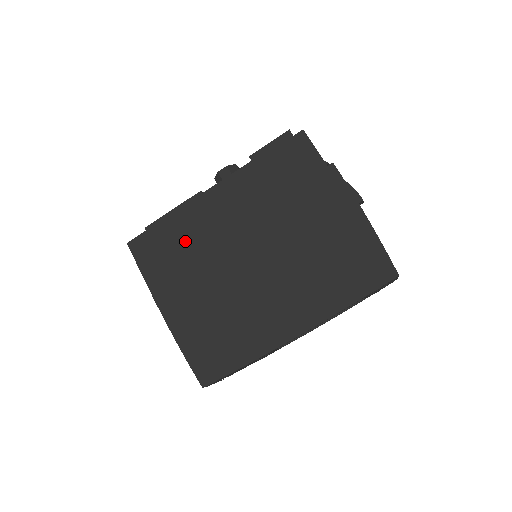
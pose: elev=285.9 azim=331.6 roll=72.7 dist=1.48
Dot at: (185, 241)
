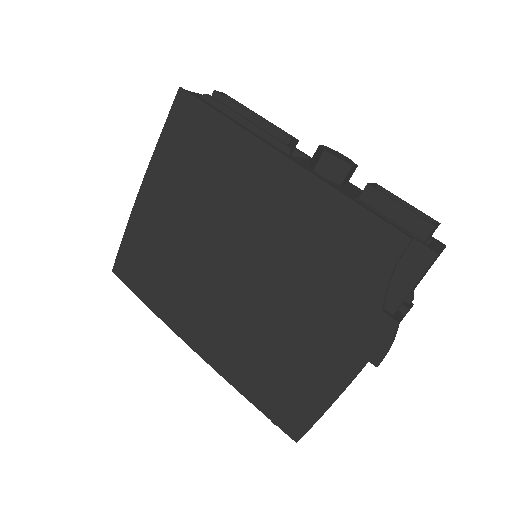
Dot at: (216, 166)
